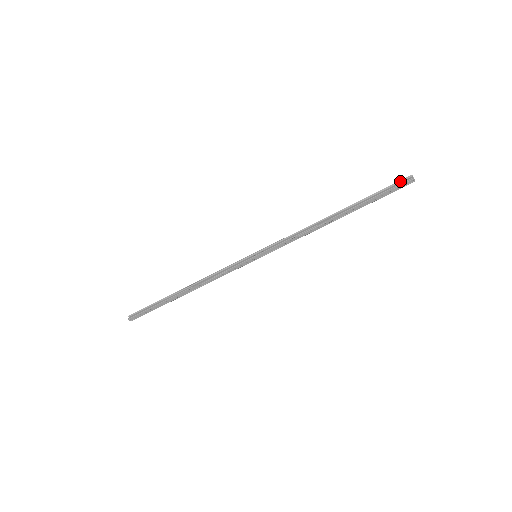
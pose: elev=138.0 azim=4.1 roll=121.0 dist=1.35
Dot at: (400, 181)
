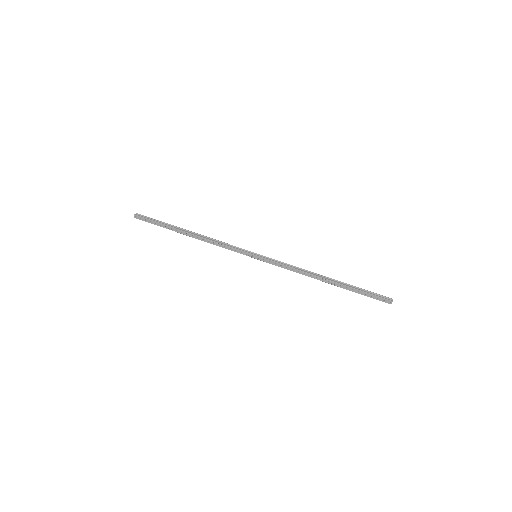
Dot at: (383, 296)
